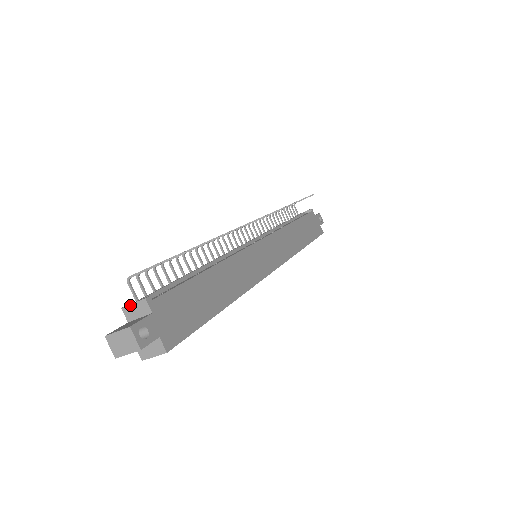
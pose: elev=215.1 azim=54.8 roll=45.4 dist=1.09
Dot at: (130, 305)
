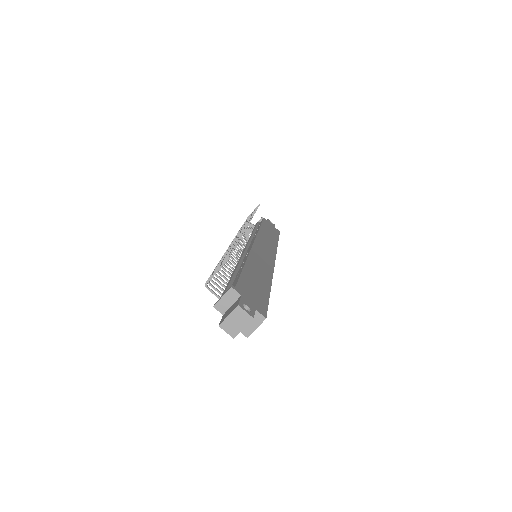
Dot at: (220, 300)
